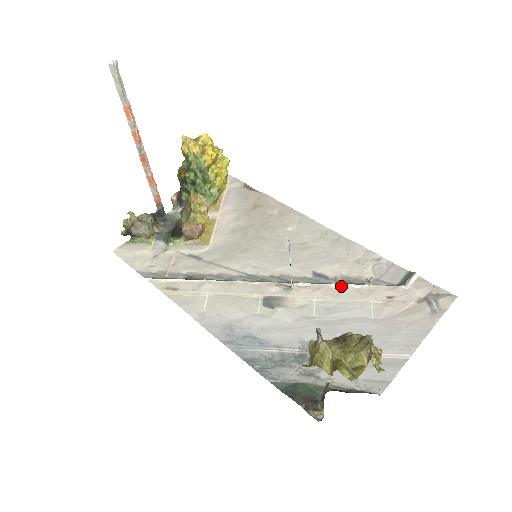
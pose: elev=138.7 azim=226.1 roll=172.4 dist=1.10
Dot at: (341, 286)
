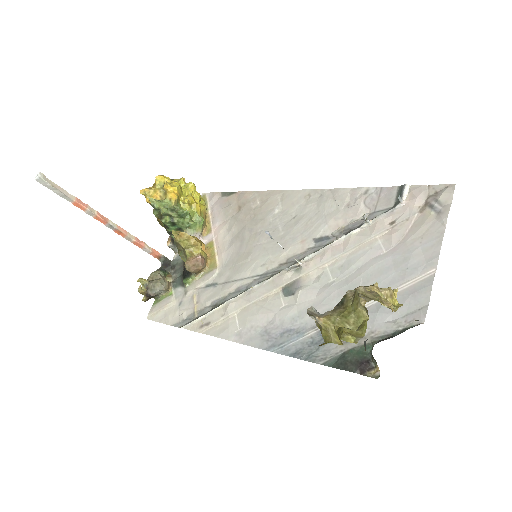
Dot at: (343, 239)
